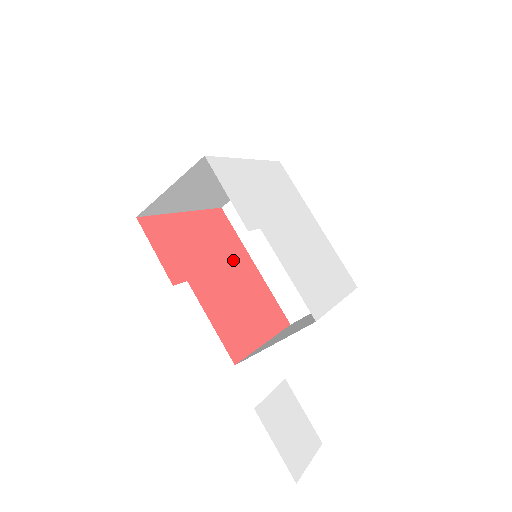
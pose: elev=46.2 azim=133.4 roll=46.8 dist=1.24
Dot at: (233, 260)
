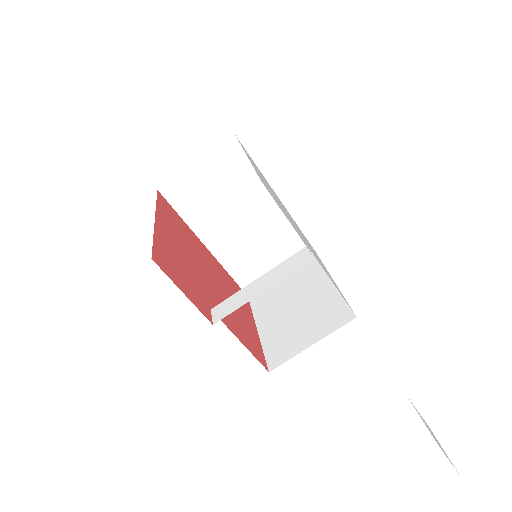
Dot at: (200, 254)
